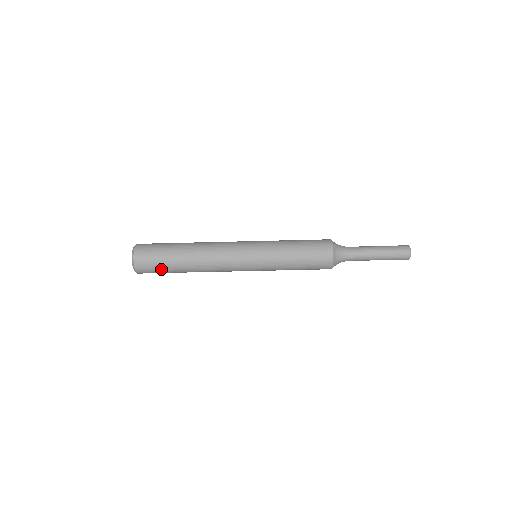
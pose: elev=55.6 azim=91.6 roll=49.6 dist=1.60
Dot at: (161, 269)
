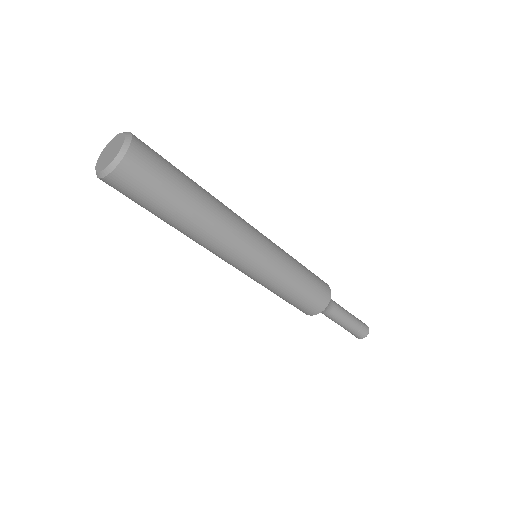
Dot at: (158, 190)
